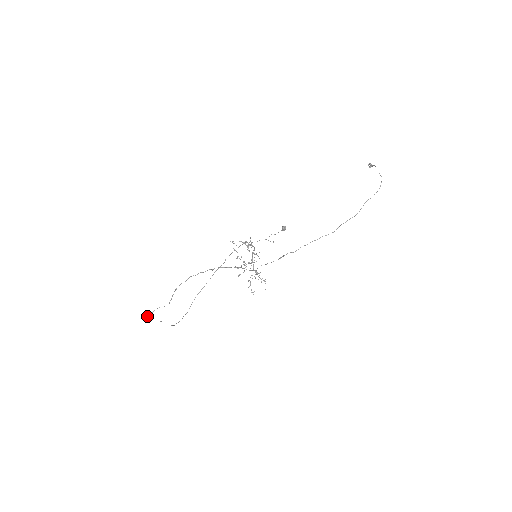
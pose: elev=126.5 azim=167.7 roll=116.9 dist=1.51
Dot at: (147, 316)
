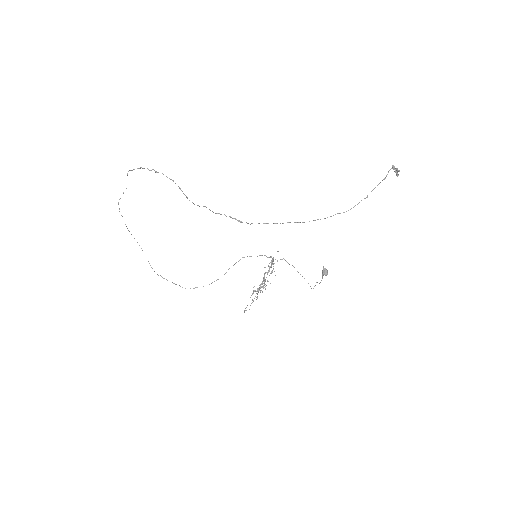
Dot at: (119, 211)
